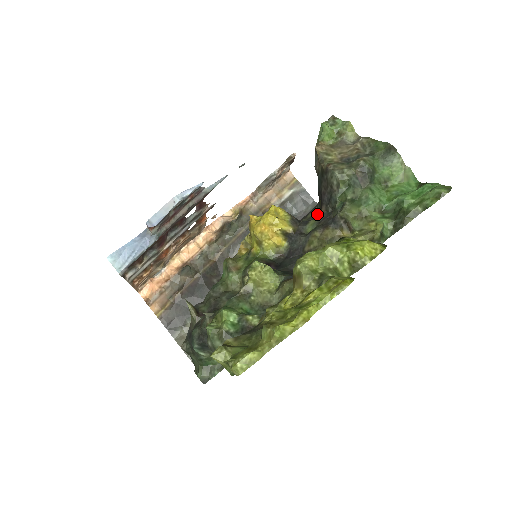
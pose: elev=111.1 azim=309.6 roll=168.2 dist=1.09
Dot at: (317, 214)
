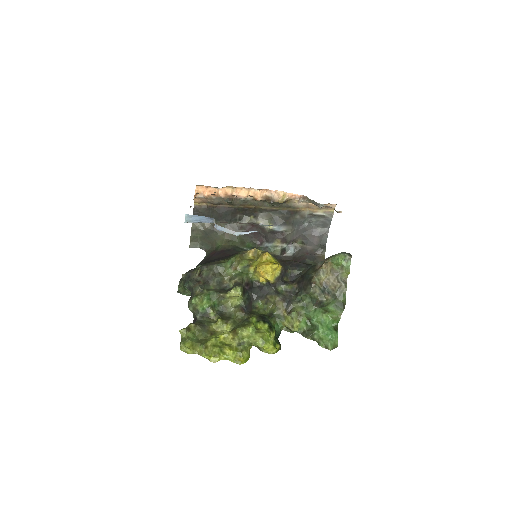
Dot at: (297, 276)
